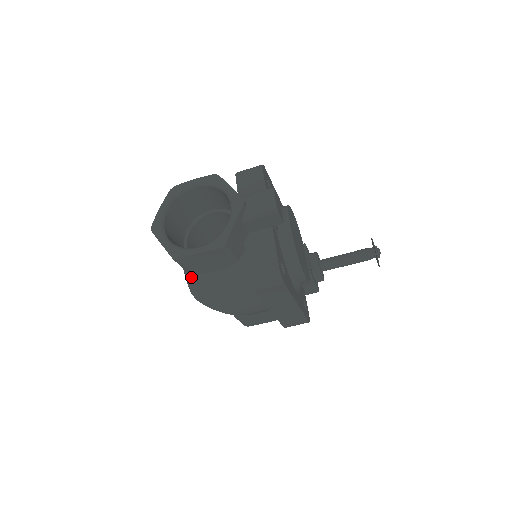
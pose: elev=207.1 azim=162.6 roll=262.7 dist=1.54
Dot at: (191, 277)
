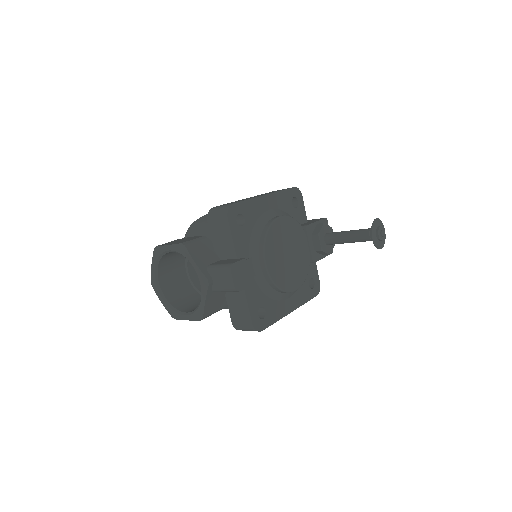
Dot at: occluded
